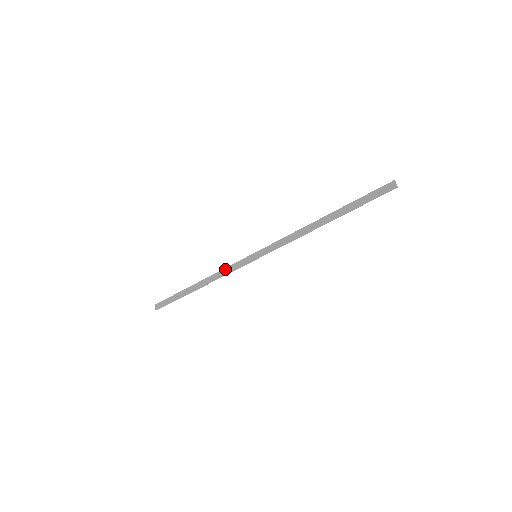
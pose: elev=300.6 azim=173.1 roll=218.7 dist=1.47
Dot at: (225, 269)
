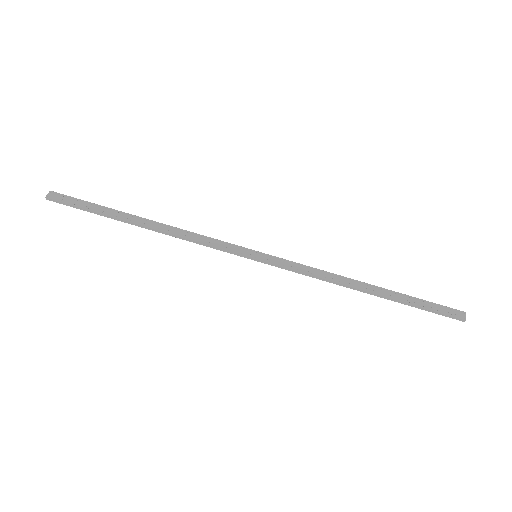
Dot at: (202, 236)
